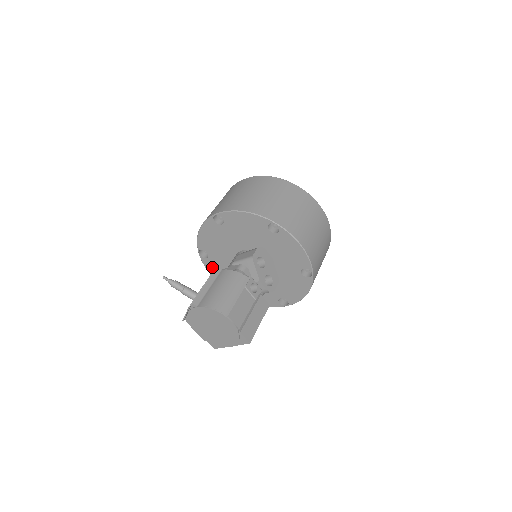
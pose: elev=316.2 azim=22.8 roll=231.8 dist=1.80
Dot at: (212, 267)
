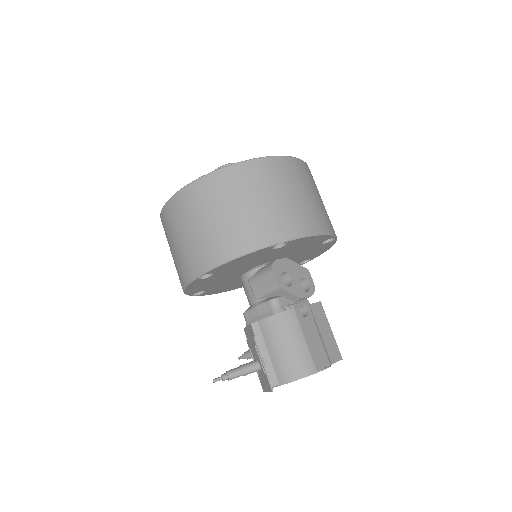
Dot at: (213, 292)
